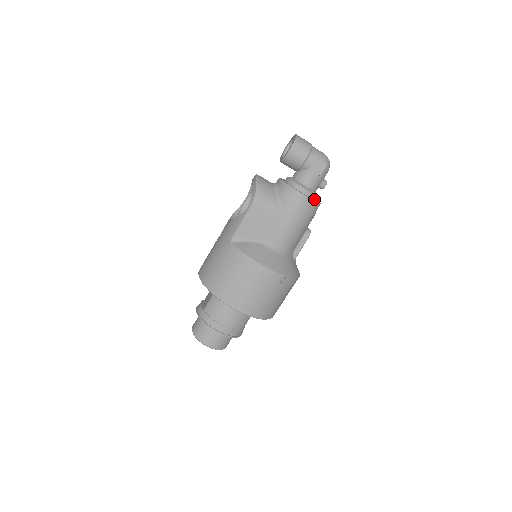
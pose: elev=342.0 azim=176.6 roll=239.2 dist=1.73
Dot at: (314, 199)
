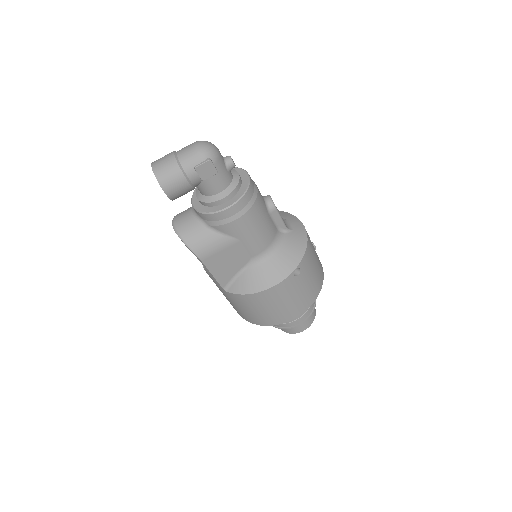
Dot at: (240, 187)
